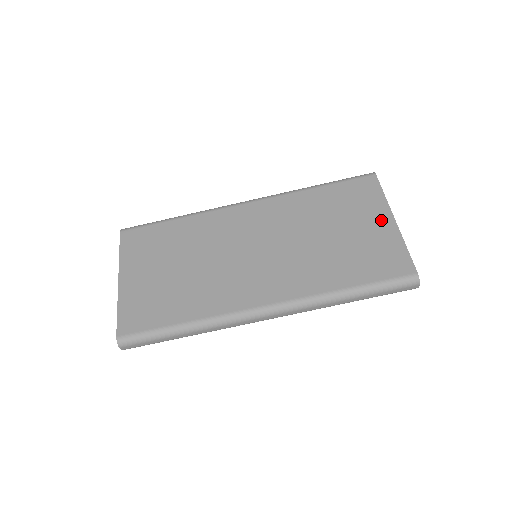
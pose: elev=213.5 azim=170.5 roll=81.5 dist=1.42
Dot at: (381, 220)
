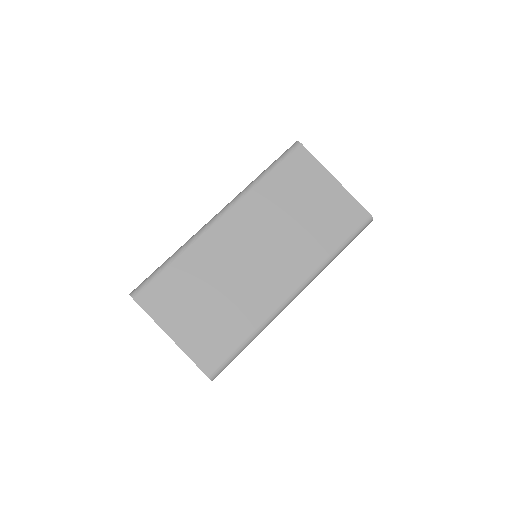
Dot at: (328, 184)
